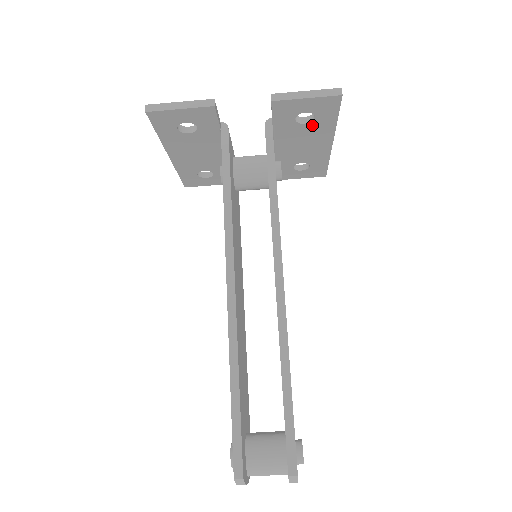
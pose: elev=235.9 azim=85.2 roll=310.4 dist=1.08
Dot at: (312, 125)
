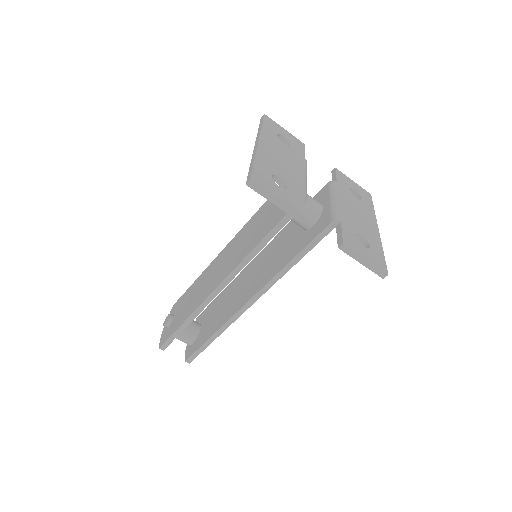
Dot at: (362, 241)
